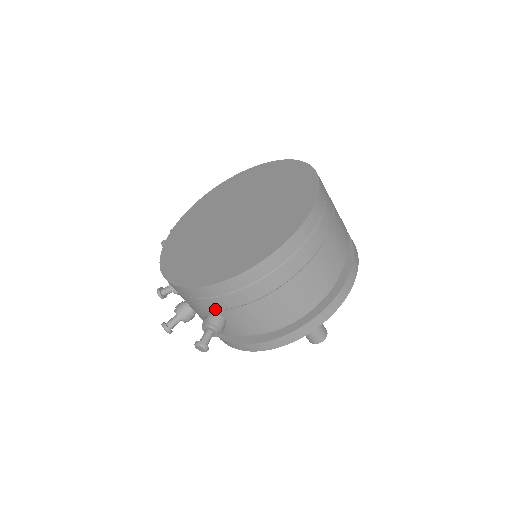
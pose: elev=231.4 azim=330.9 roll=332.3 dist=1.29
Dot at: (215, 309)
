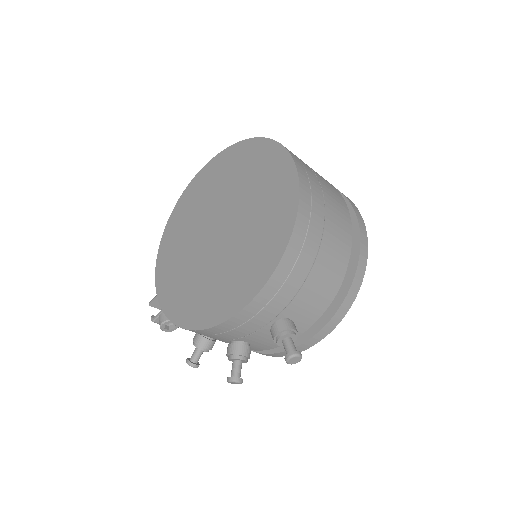
Dot at: (276, 315)
